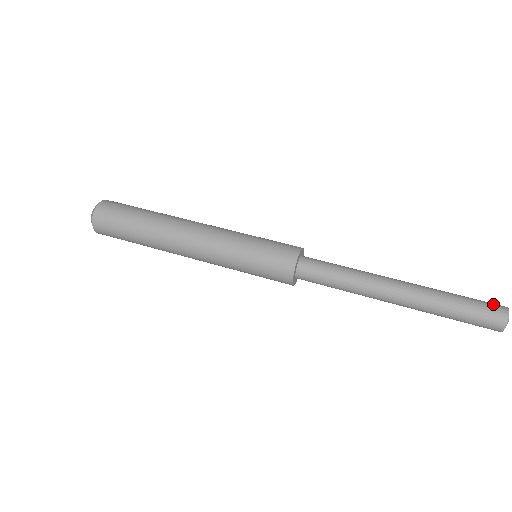
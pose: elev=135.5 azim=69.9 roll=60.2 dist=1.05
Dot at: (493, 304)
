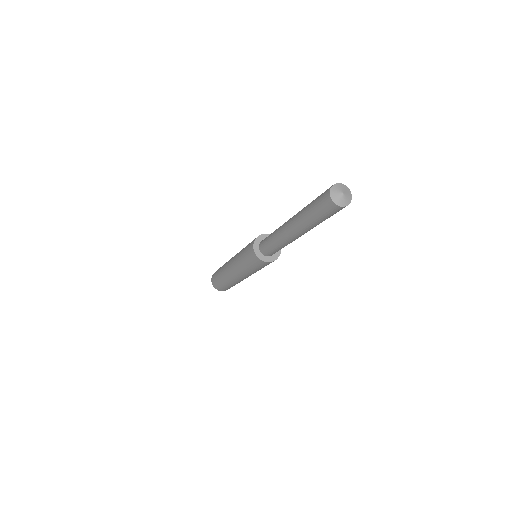
Dot at: occluded
